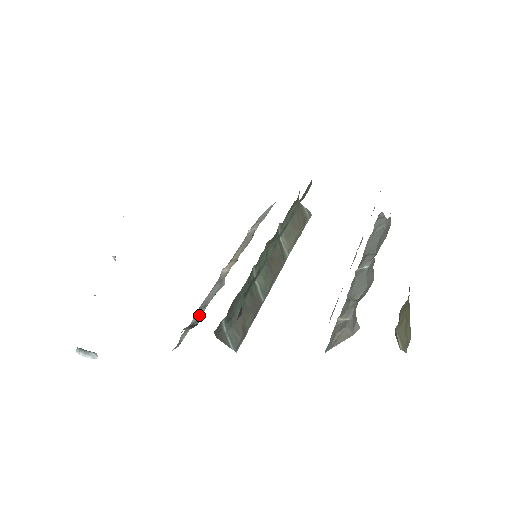
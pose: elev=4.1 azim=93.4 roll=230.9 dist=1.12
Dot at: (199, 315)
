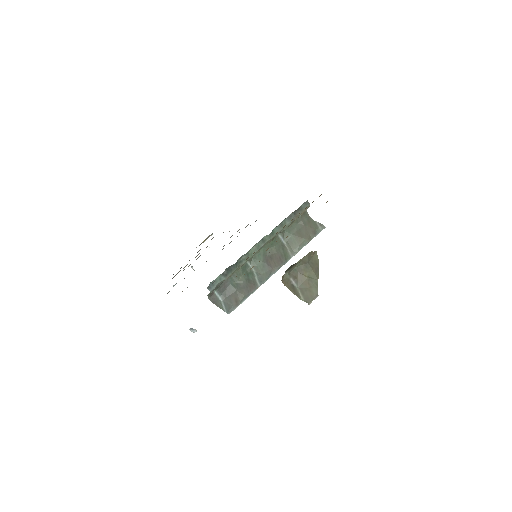
Dot at: occluded
